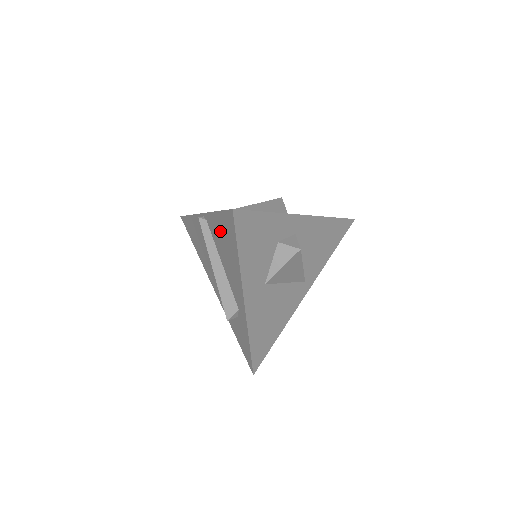
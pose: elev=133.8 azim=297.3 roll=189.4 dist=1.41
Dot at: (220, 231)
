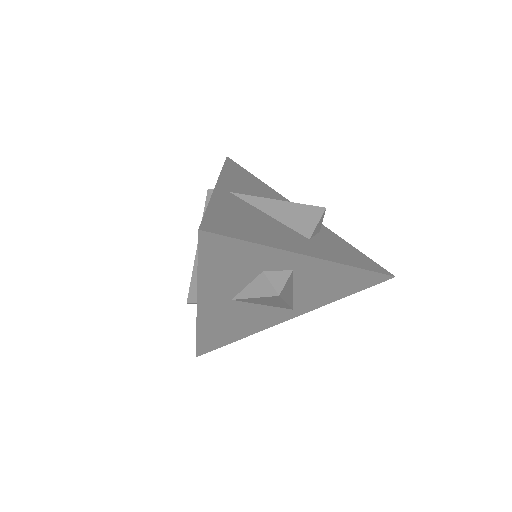
Dot at: occluded
